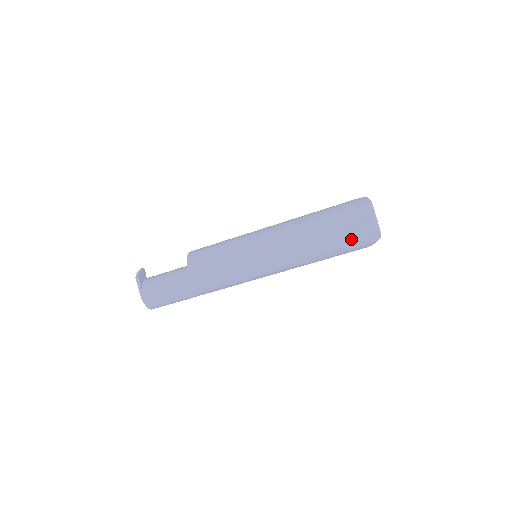
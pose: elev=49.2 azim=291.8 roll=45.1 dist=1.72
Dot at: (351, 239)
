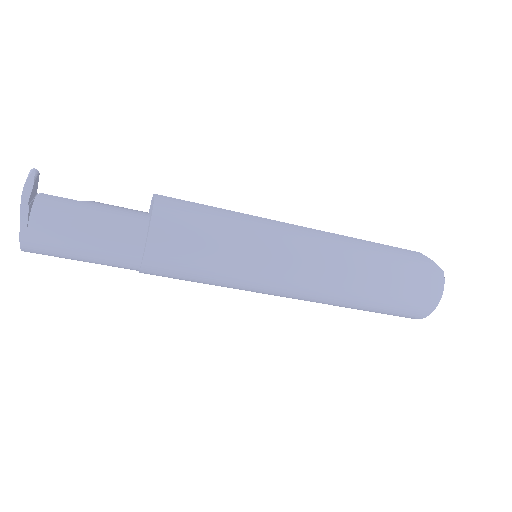
Dot at: (393, 312)
